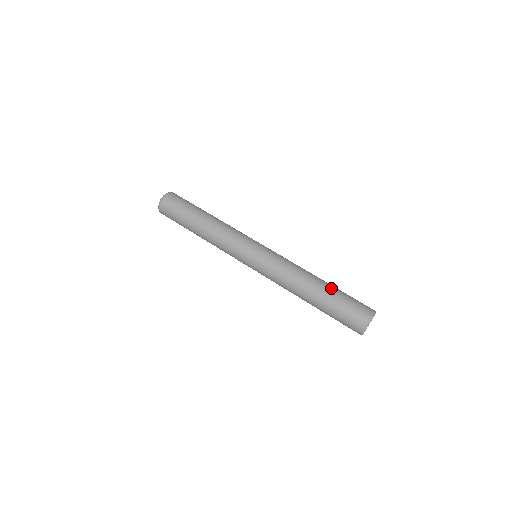
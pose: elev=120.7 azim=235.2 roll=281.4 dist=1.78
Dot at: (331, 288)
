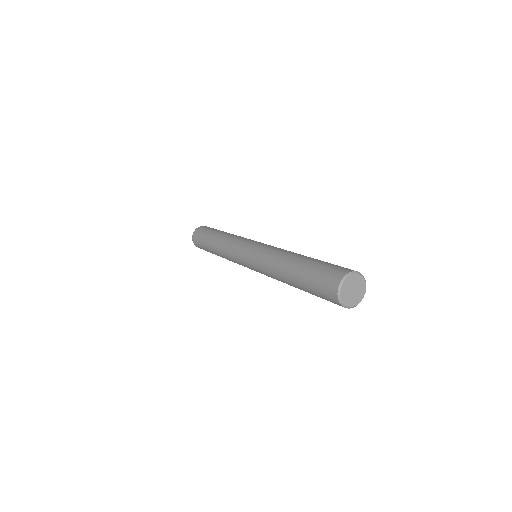
Dot at: (313, 258)
